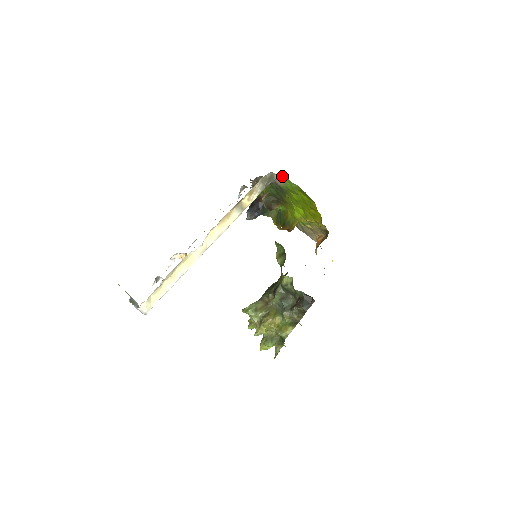
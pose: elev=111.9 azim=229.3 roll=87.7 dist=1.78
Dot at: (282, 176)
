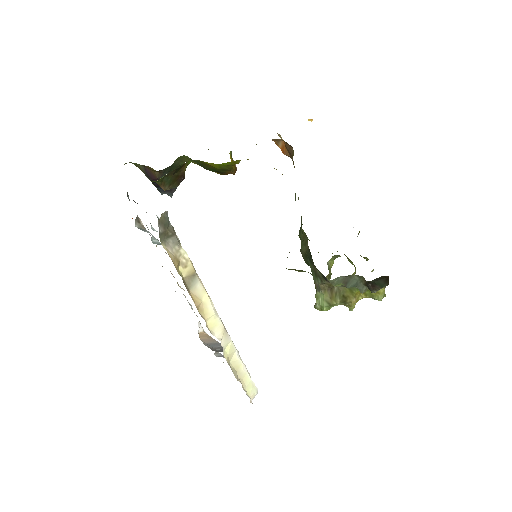
Dot at: occluded
